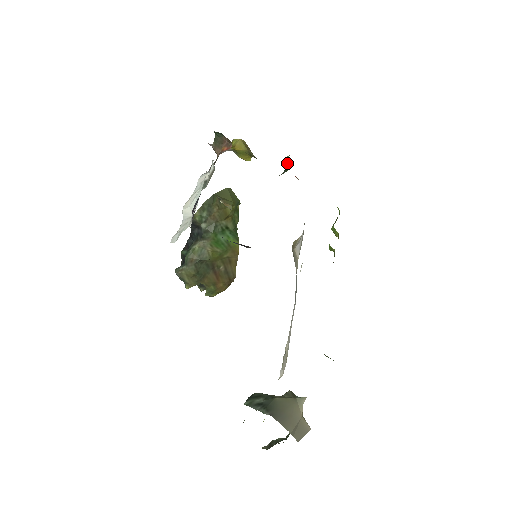
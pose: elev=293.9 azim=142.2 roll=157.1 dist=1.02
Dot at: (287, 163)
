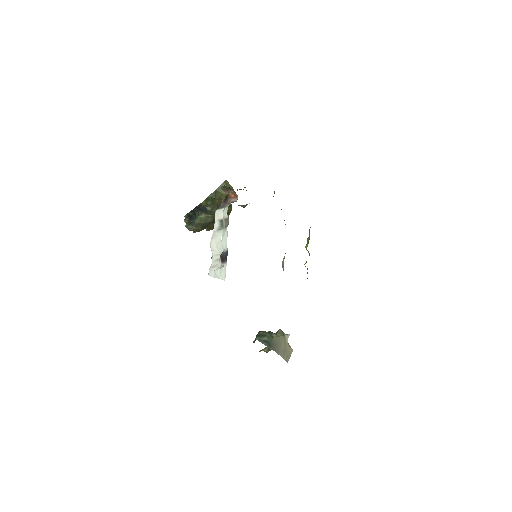
Dot at: (274, 193)
